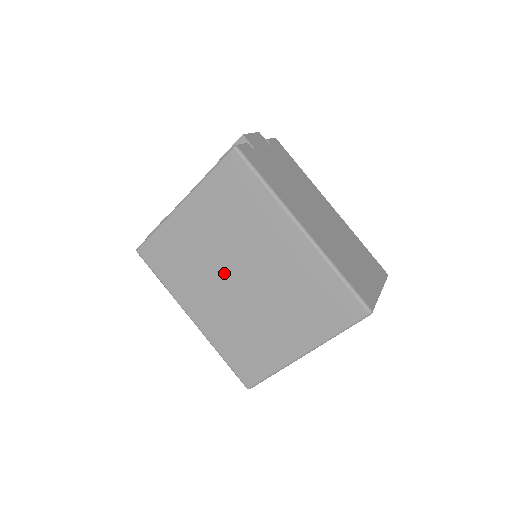
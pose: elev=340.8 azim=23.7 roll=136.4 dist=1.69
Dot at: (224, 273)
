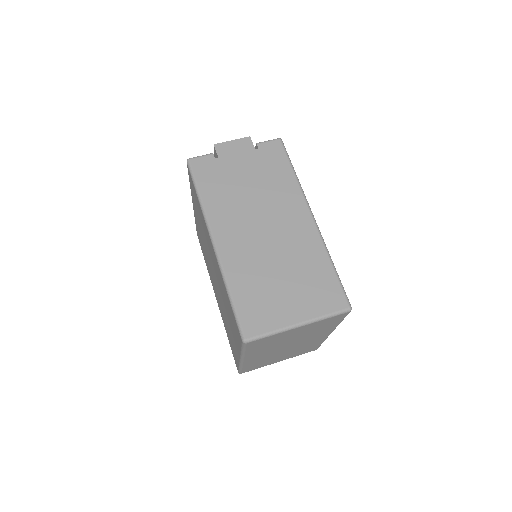
Dot at: occluded
